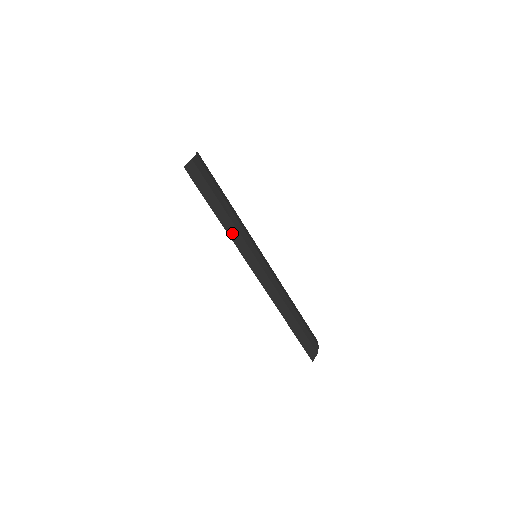
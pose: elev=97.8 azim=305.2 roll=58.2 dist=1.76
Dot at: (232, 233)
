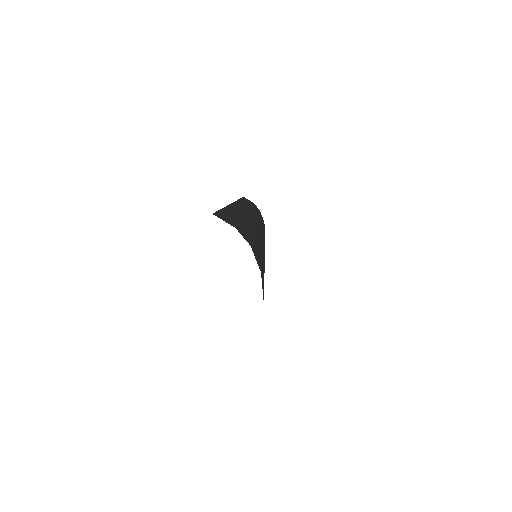
Dot at: occluded
